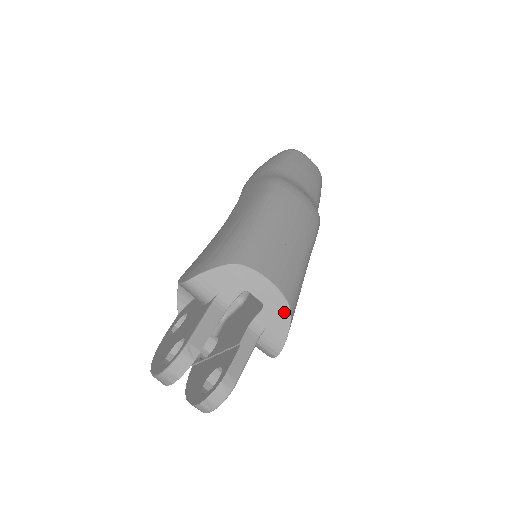
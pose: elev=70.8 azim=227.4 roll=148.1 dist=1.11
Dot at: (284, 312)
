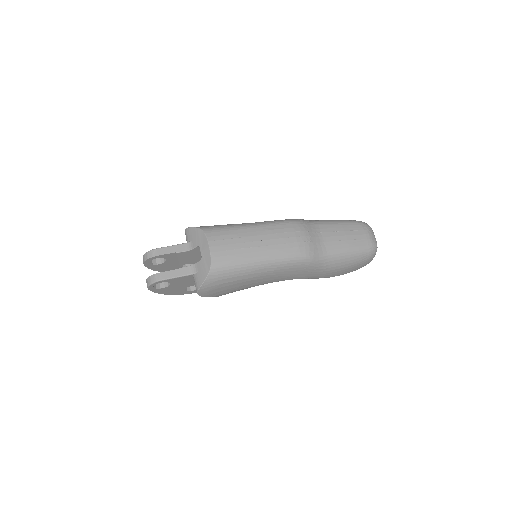
Dot at: (207, 268)
